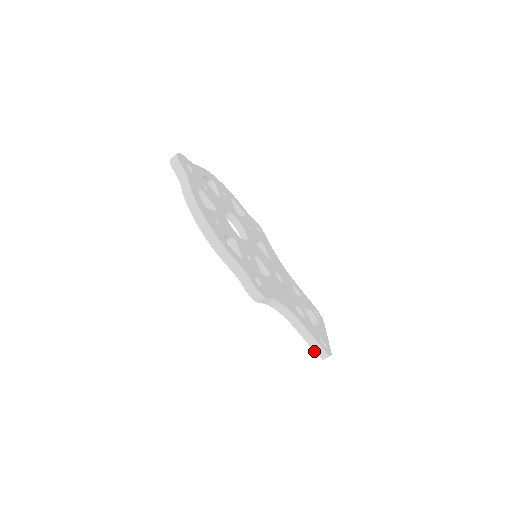
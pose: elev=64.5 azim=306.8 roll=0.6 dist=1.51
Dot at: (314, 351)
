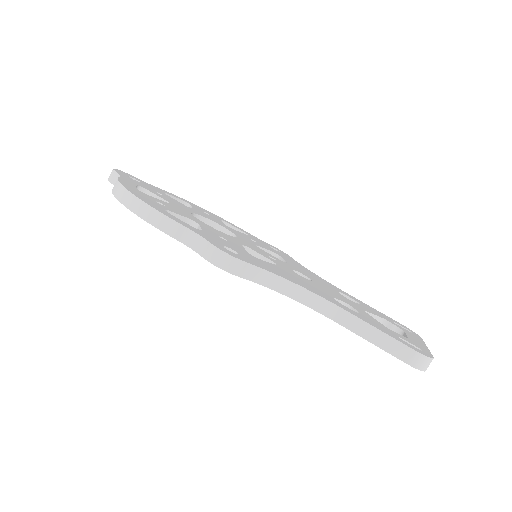
Dot at: occluded
